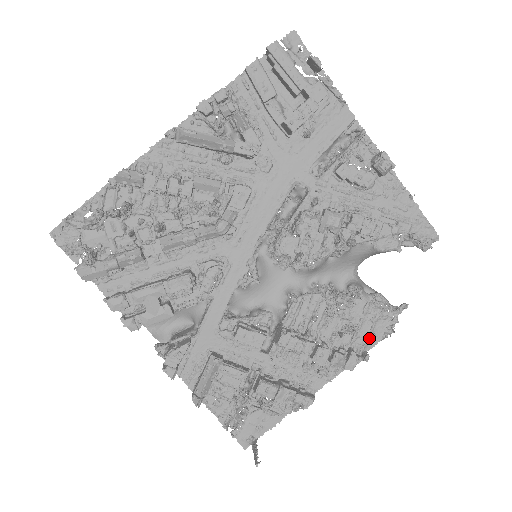
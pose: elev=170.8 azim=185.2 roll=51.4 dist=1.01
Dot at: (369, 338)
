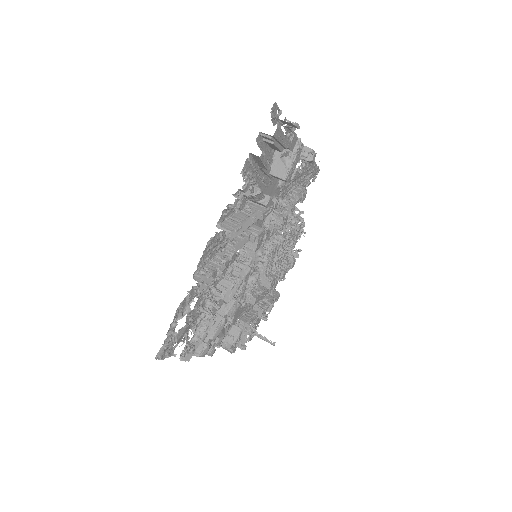
Dot at: (294, 244)
